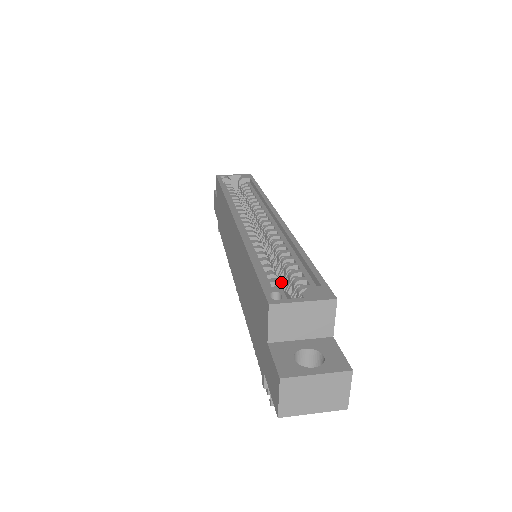
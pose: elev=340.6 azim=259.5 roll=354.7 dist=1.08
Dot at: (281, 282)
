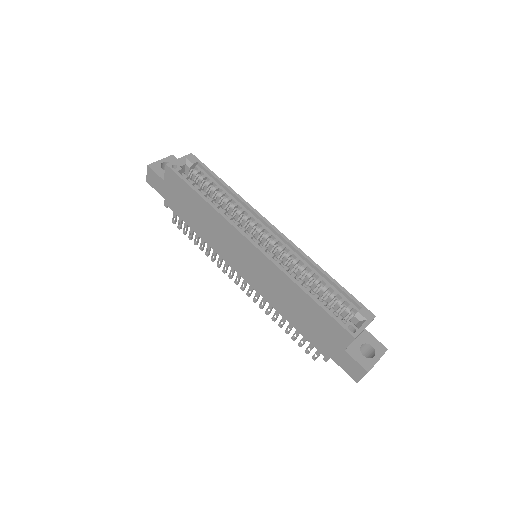
Dot at: occluded
